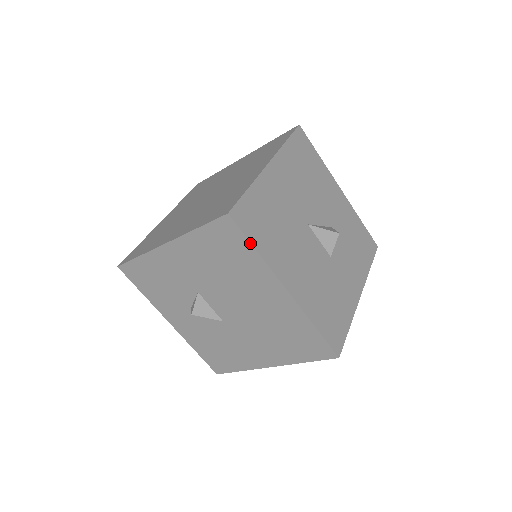
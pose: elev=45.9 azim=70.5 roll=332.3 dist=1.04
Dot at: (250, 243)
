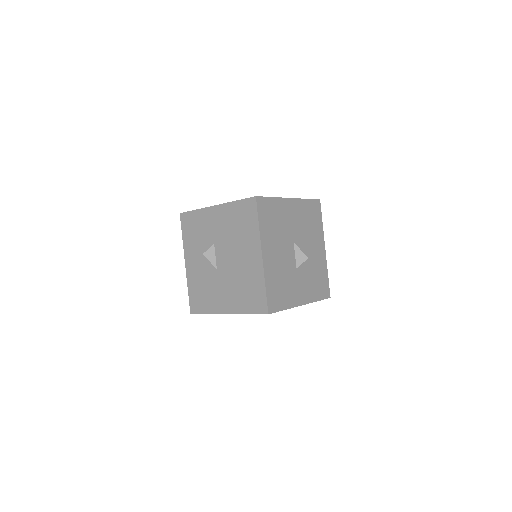
Dot at: (258, 218)
